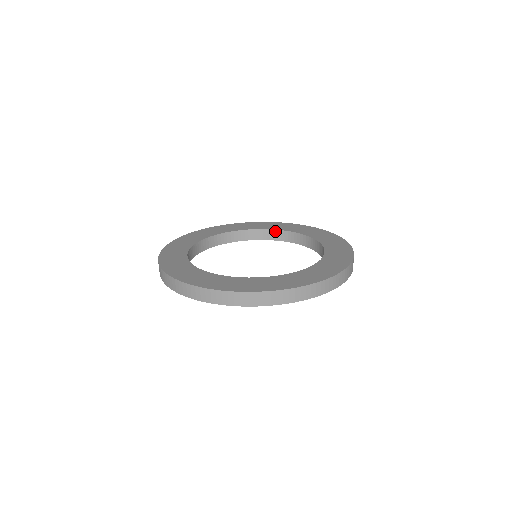
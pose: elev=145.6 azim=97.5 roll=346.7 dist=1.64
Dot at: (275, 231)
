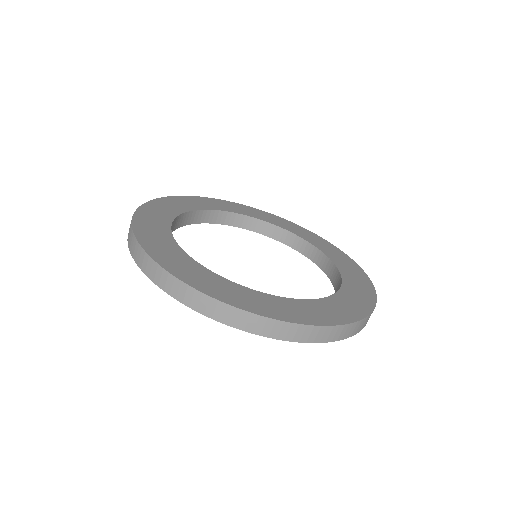
Dot at: (220, 212)
